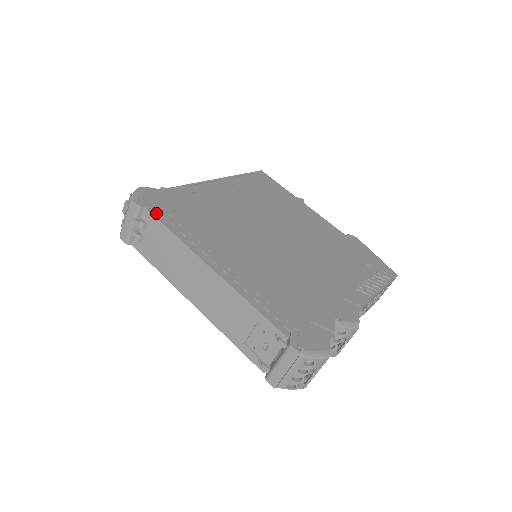
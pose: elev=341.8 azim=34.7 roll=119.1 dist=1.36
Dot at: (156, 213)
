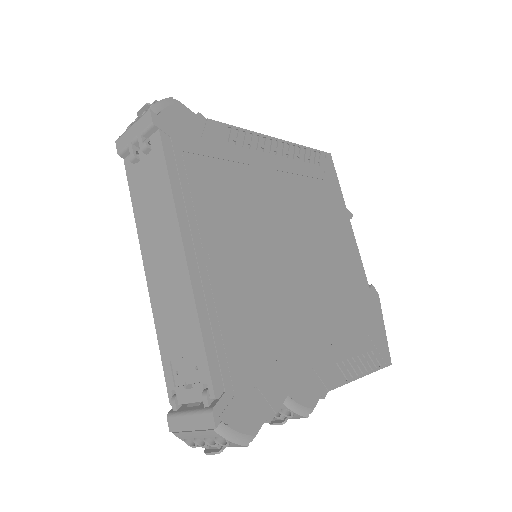
Dot at: (168, 145)
